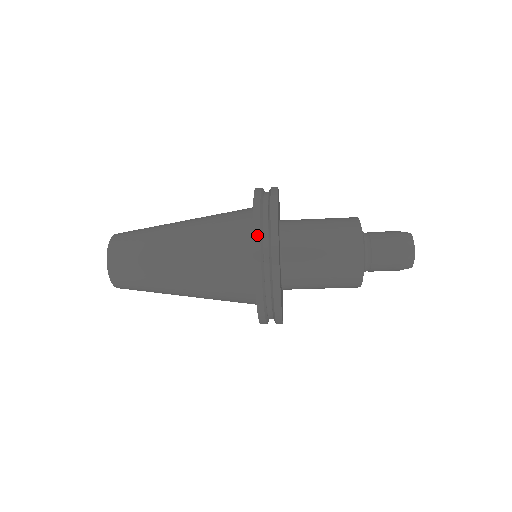
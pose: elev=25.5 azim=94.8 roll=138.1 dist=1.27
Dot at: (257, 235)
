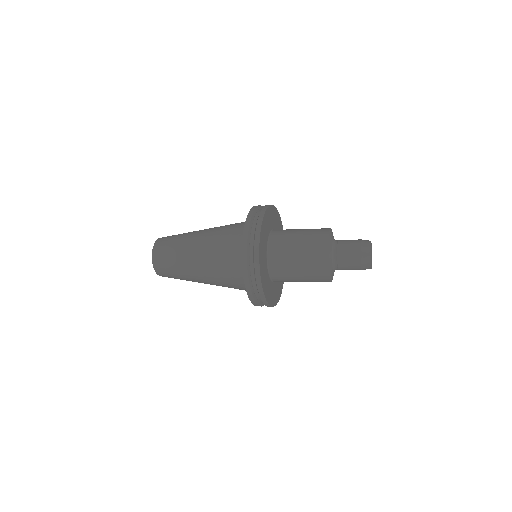
Dot at: (245, 263)
